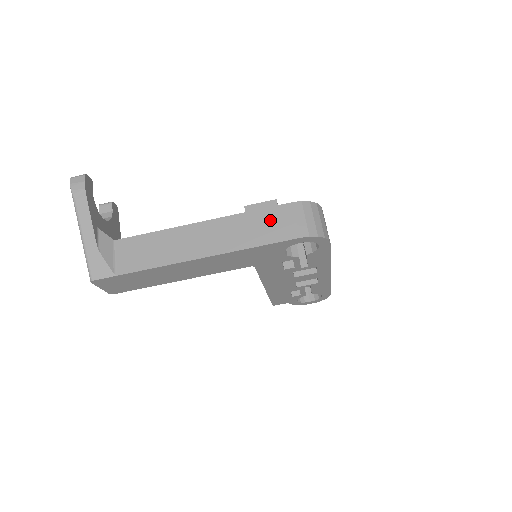
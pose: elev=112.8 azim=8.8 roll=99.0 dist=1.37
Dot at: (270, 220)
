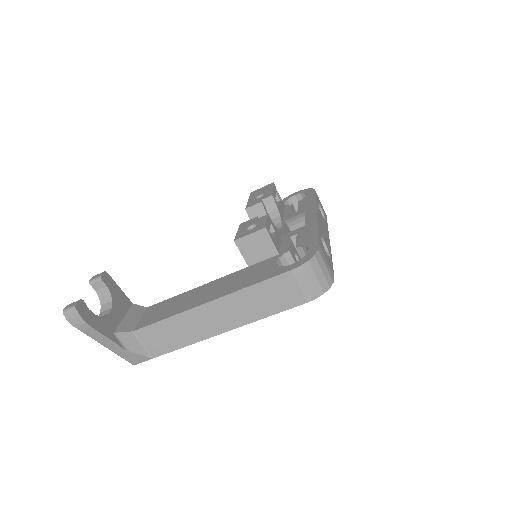
Dot at: (274, 291)
